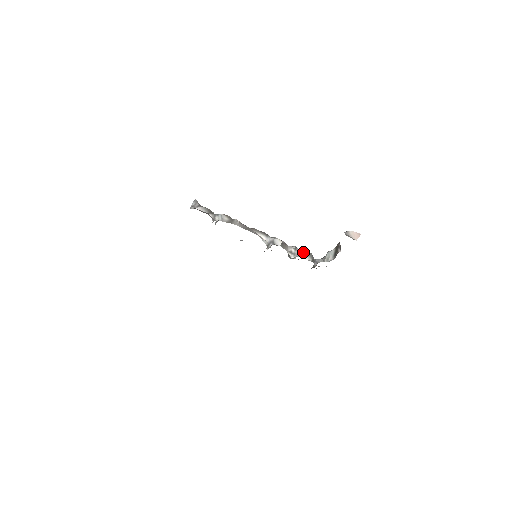
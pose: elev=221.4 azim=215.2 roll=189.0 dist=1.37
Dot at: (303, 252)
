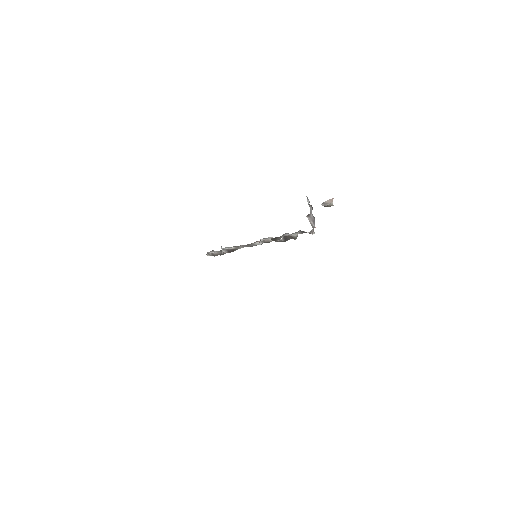
Dot at: (292, 234)
